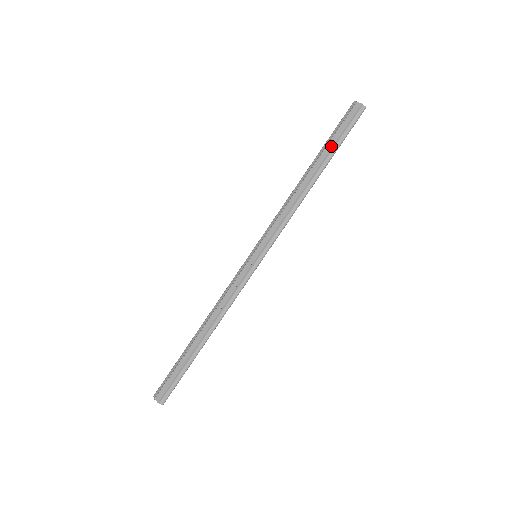
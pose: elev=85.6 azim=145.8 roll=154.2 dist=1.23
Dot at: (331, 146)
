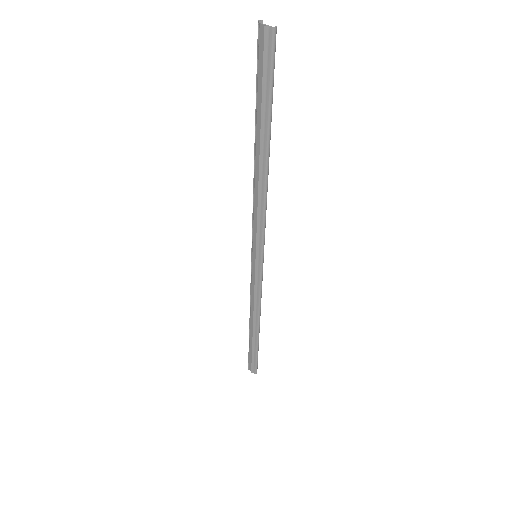
Dot at: (260, 110)
